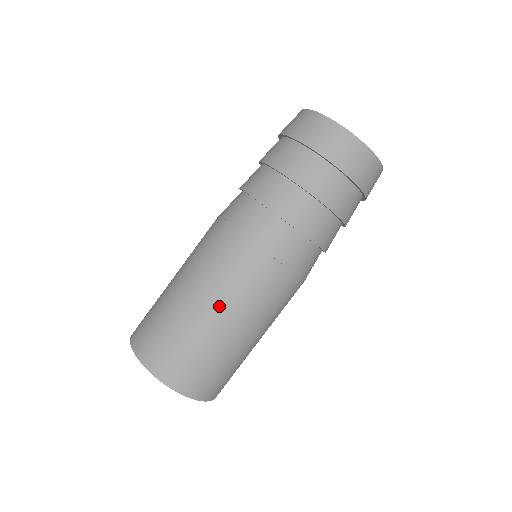
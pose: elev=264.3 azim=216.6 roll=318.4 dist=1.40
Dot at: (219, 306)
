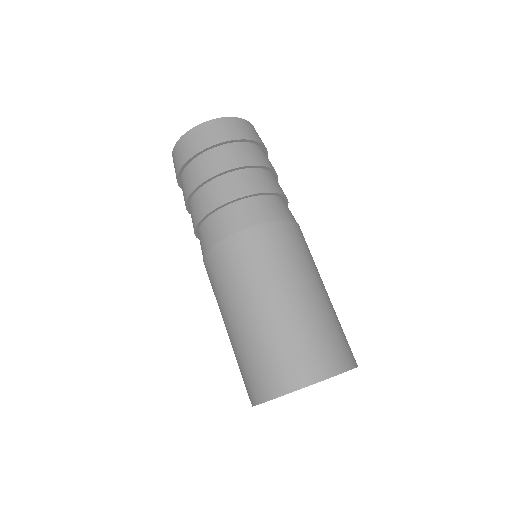
Dot at: (239, 305)
